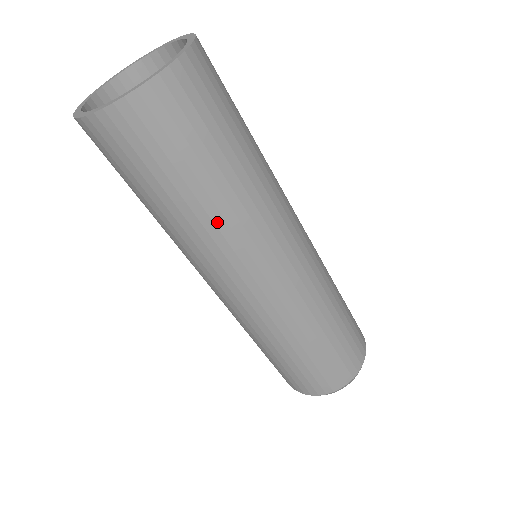
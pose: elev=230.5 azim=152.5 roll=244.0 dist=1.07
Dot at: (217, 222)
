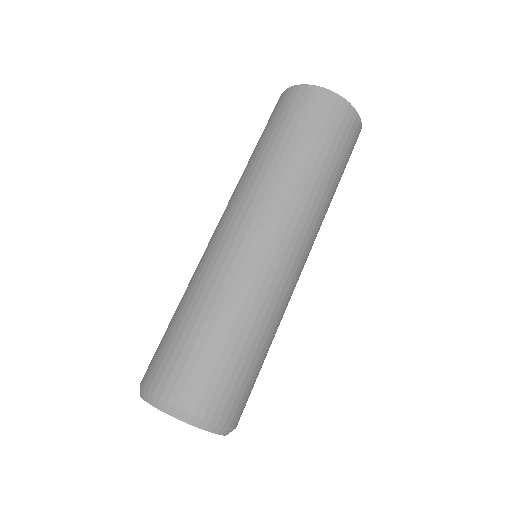
Dot at: (301, 179)
